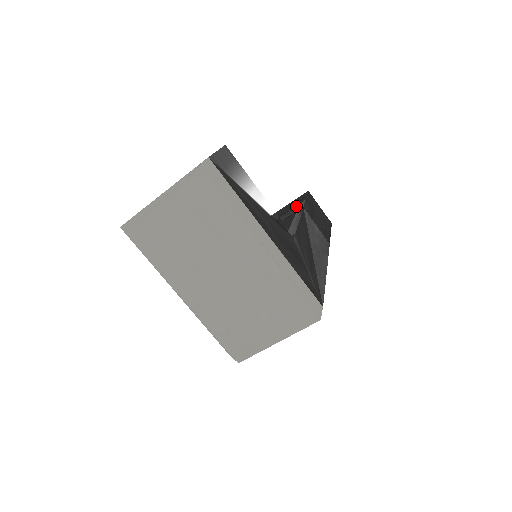
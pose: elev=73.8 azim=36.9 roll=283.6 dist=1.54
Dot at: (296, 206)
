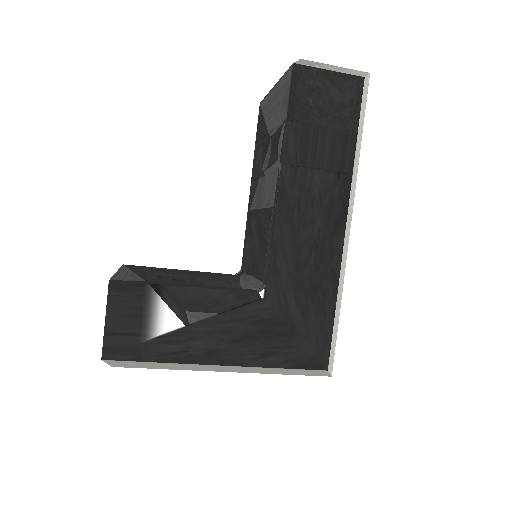
Dot at: (280, 130)
